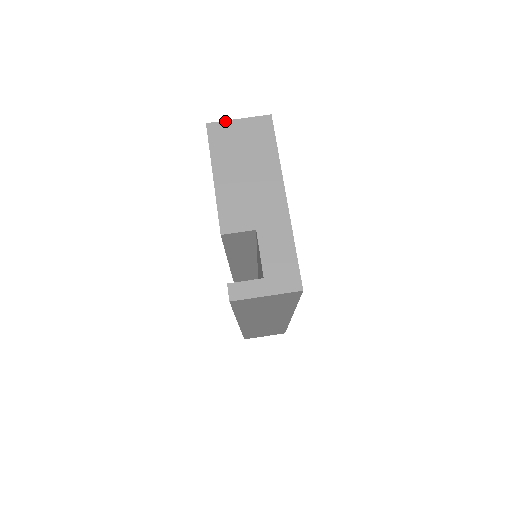
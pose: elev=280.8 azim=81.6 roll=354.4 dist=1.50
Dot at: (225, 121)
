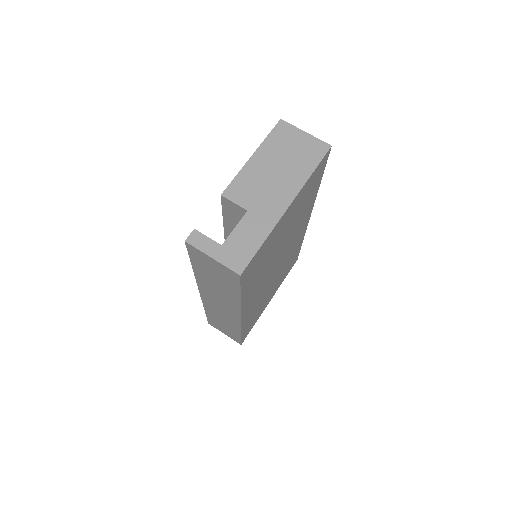
Dot at: (295, 127)
